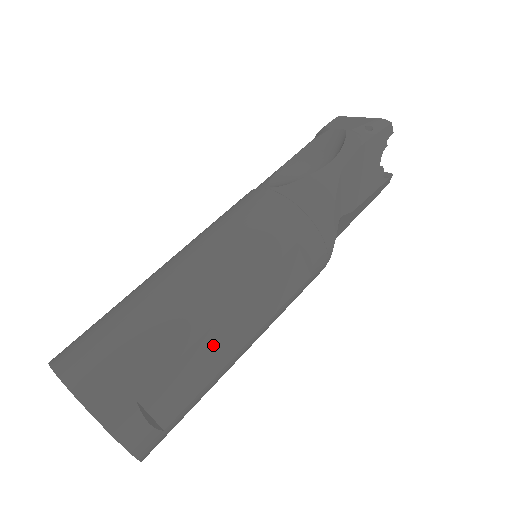
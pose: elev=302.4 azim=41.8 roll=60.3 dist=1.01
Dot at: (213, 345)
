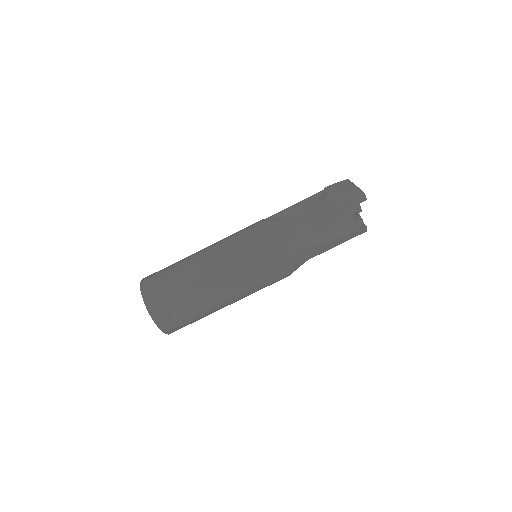
Dot at: (205, 293)
